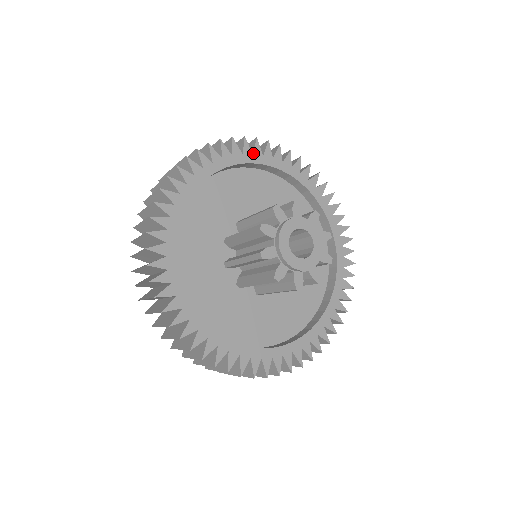
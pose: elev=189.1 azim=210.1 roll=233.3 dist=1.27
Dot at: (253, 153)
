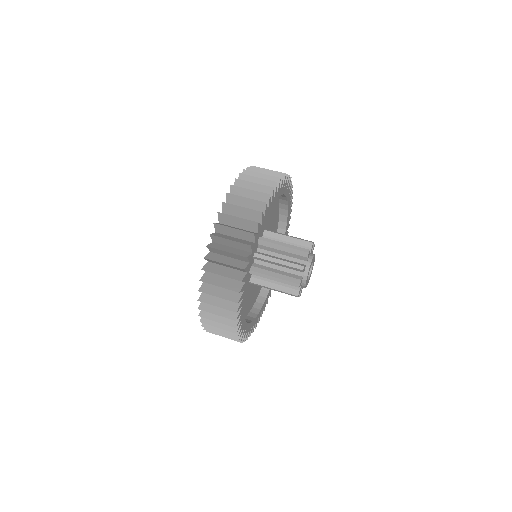
Dot at: (249, 263)
